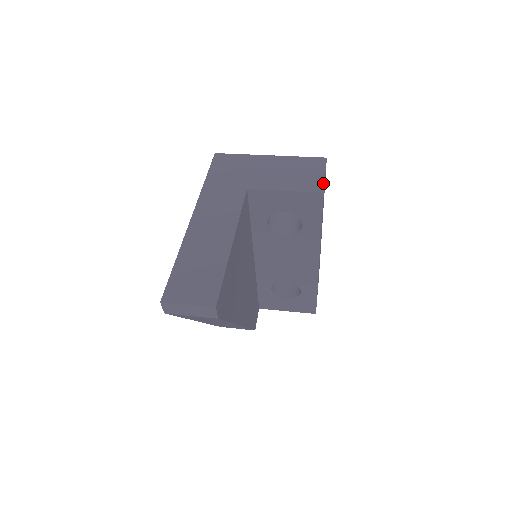
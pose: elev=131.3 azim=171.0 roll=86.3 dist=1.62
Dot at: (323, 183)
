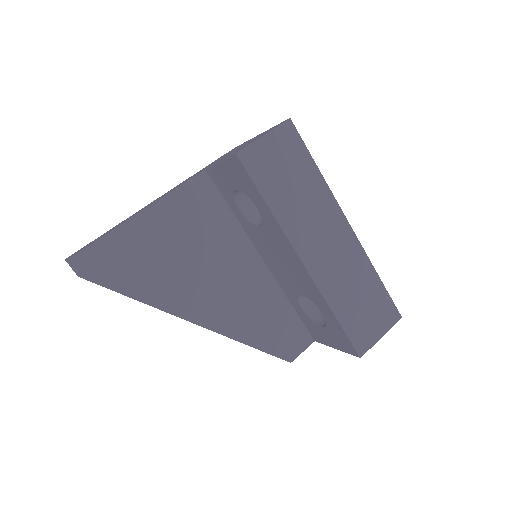
Dot at: (249, 144)
